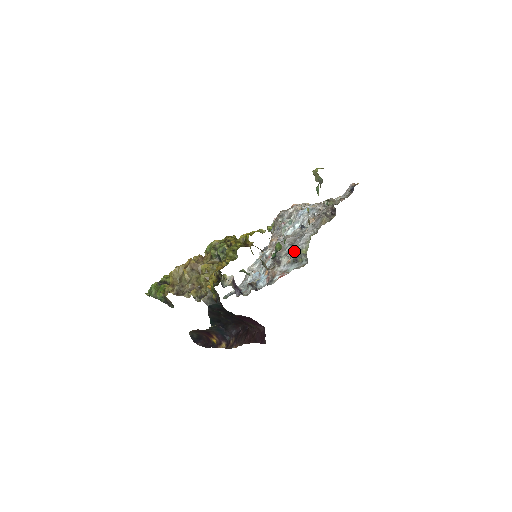
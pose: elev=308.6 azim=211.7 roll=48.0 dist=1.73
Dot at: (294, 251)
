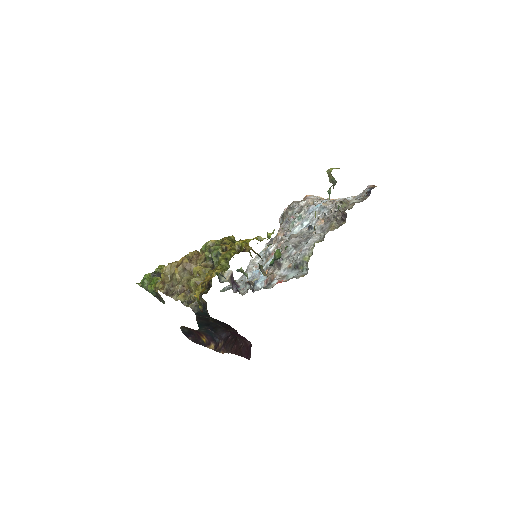
Dot at: (296, 256)
